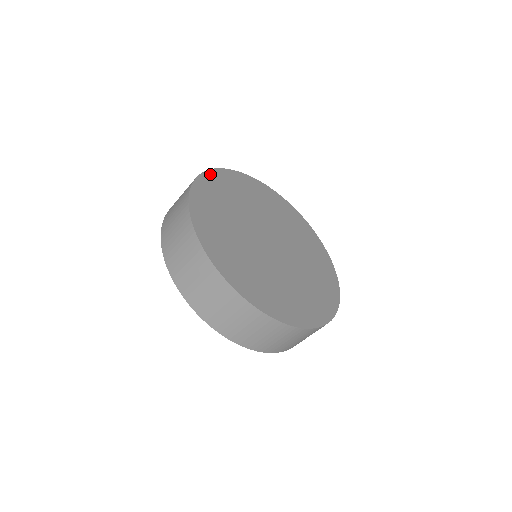
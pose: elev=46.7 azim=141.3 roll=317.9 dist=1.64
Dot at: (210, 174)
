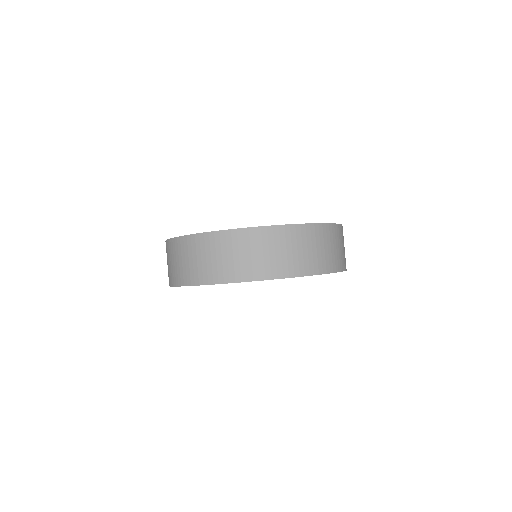
Dot at: occluded
